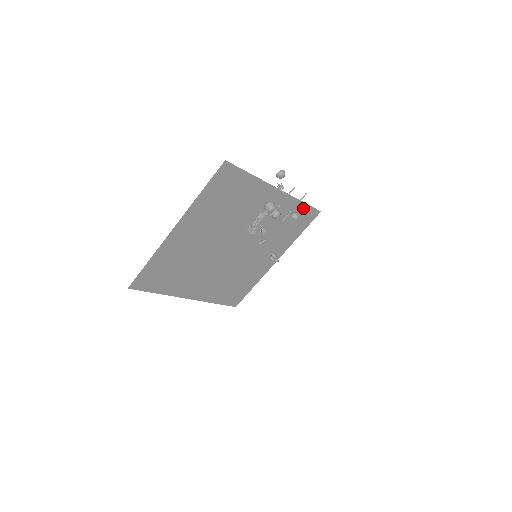
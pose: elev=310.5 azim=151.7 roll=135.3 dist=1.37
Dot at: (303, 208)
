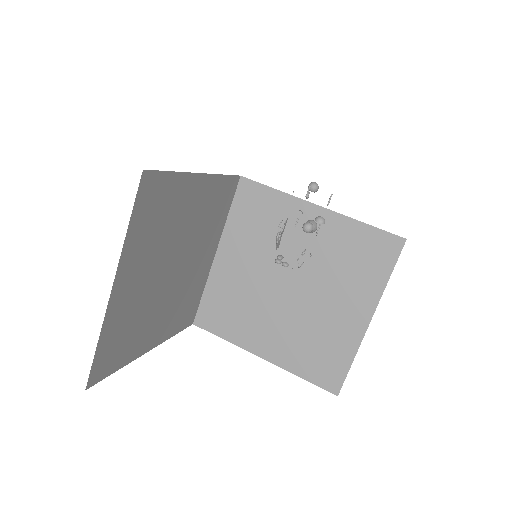
Dot at: (371, 233)
